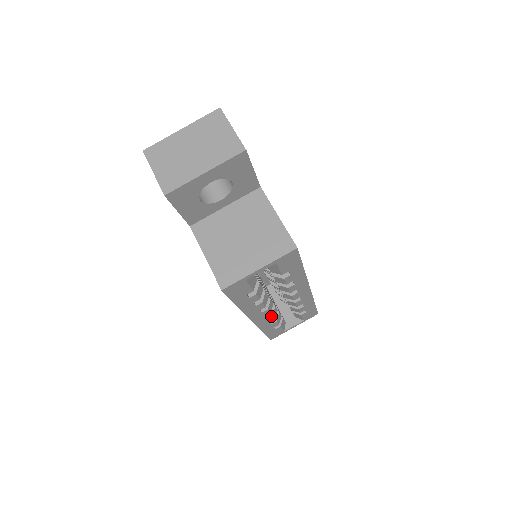
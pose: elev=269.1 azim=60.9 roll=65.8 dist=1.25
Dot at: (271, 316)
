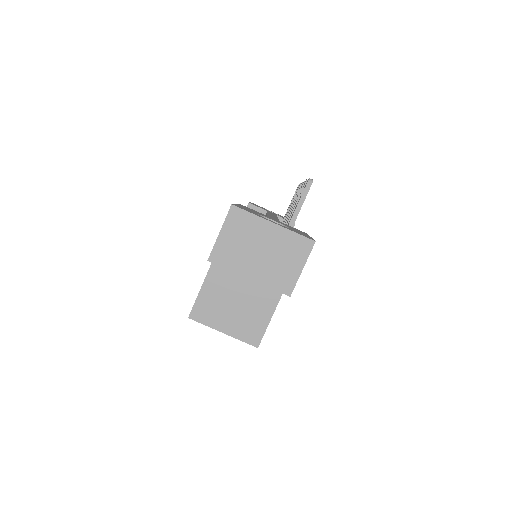
Dot at: occluded
